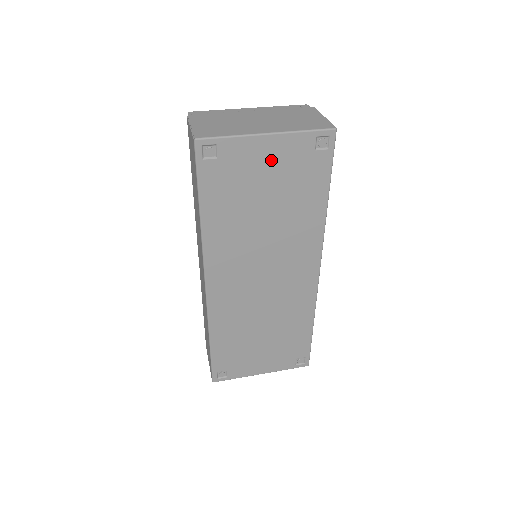
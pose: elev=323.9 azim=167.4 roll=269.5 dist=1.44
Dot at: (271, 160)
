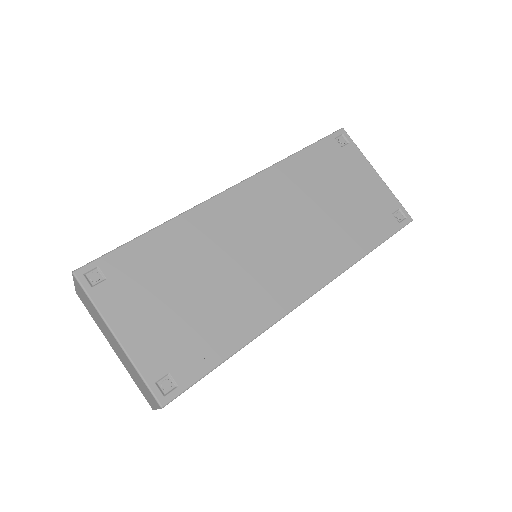
Dot at: (365, 185)
